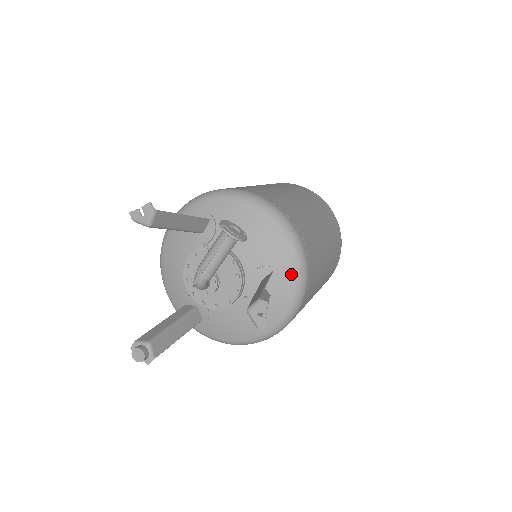
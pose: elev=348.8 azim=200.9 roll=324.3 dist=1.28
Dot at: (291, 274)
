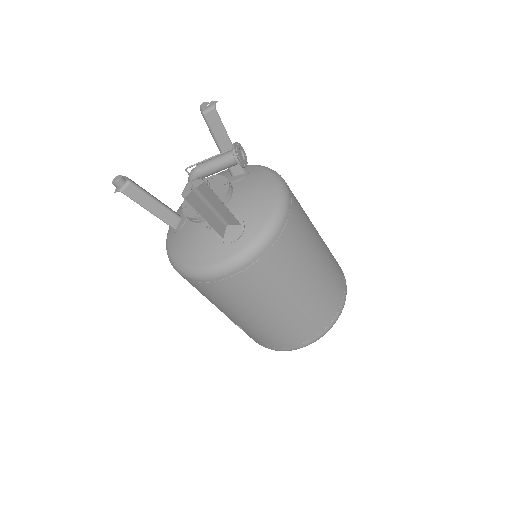
Dot at: (249, 237)
